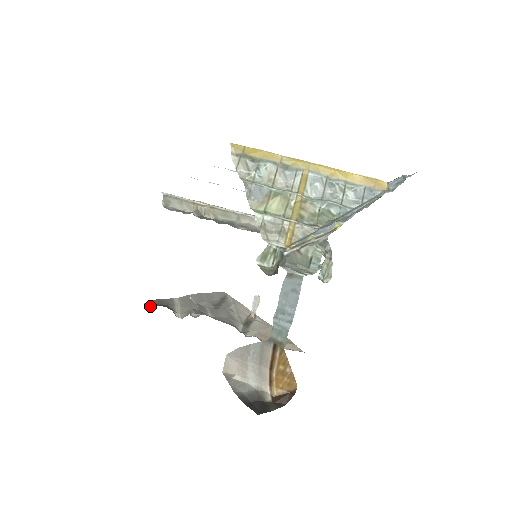
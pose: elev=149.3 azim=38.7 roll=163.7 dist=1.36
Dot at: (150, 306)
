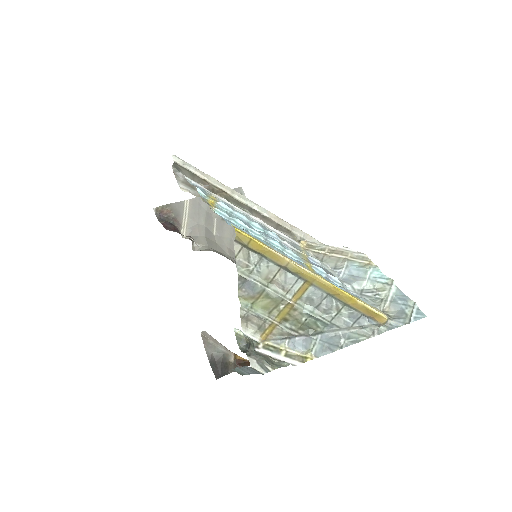
Dot at: (158, 217)
